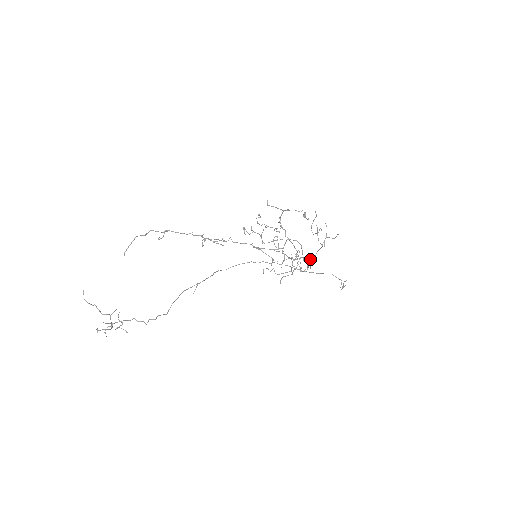
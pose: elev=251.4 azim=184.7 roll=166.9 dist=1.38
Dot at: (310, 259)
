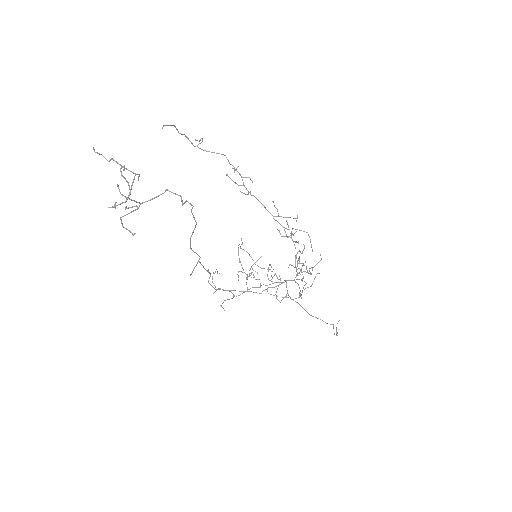
Dot at: (310, 268)
